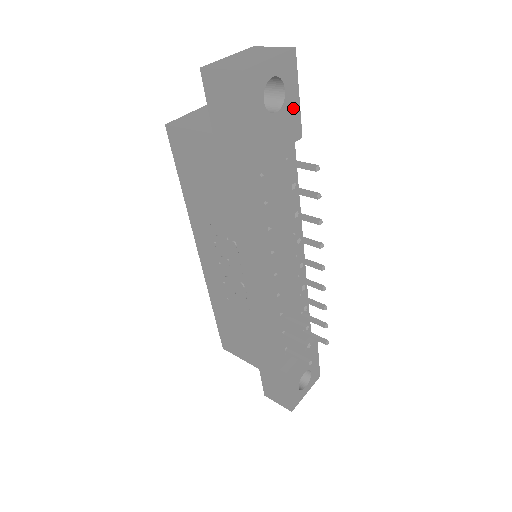
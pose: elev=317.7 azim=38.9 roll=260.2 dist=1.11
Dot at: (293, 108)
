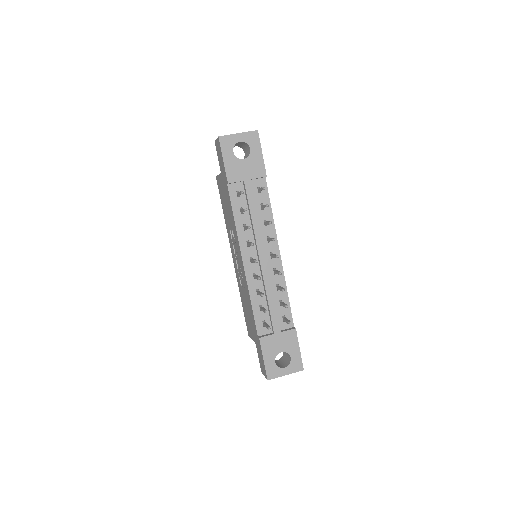
Dot at: (258, 159)
